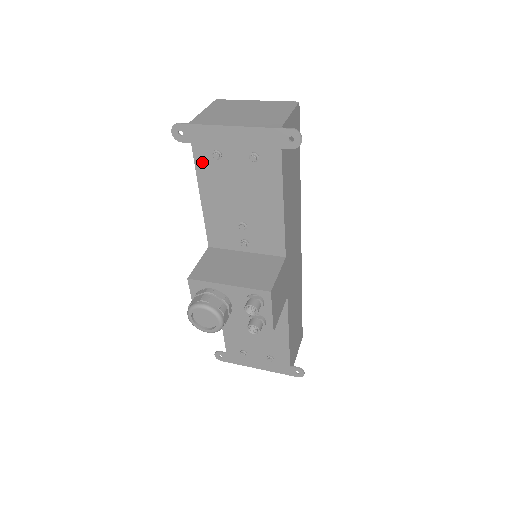
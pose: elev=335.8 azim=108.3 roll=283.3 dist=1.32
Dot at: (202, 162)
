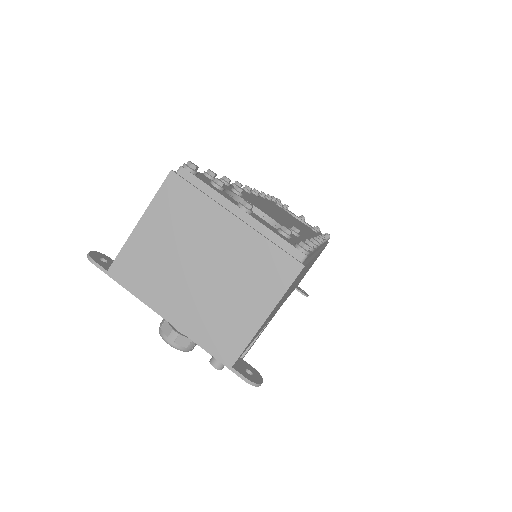
Dot at: occluded
